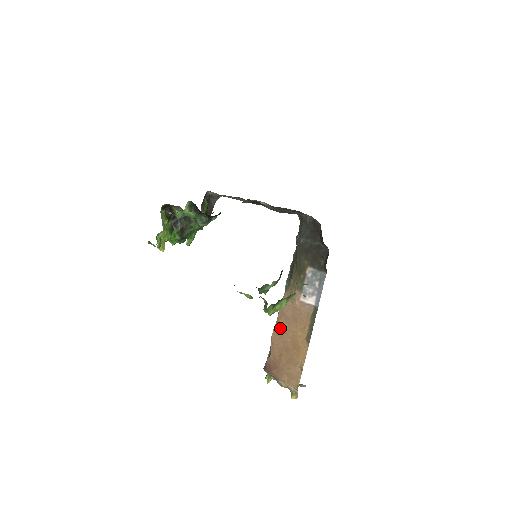
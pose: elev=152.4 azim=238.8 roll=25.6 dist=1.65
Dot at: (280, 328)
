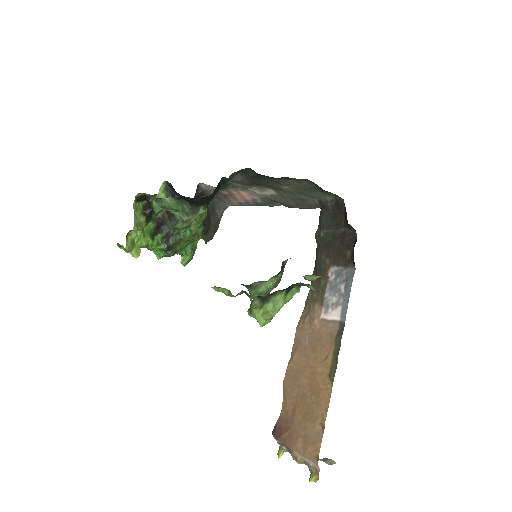
Dot at: (294, 366)
